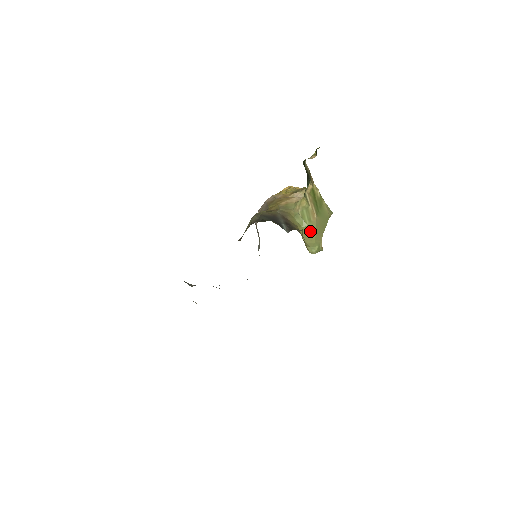
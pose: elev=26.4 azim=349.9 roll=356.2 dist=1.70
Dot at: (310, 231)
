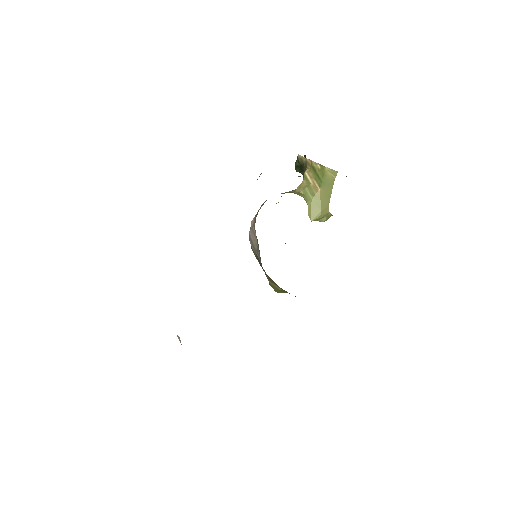
Dot at: (315, 207)
